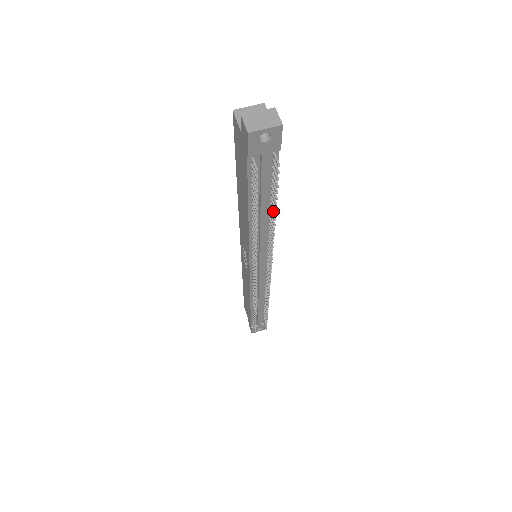
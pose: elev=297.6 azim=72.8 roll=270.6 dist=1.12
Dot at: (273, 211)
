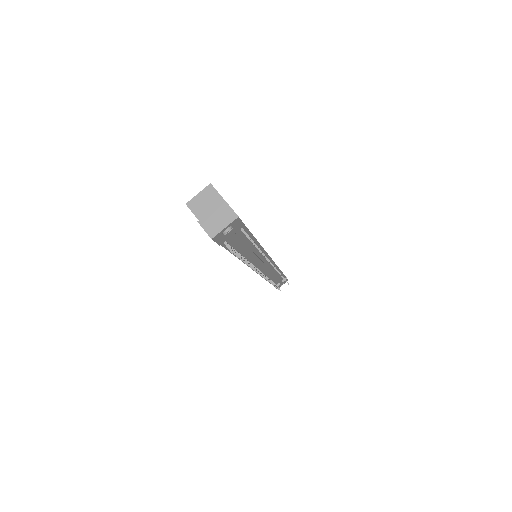
Dot at: occluded
